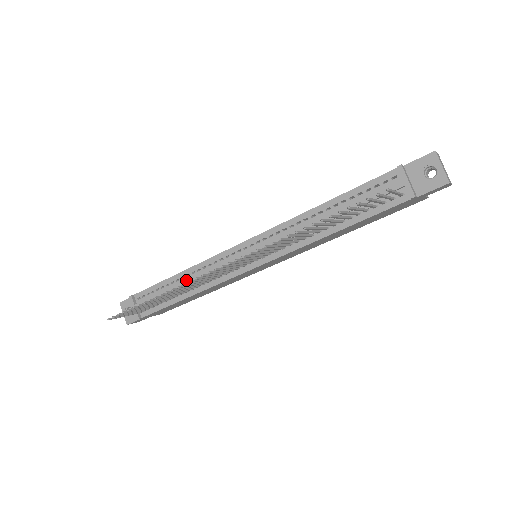
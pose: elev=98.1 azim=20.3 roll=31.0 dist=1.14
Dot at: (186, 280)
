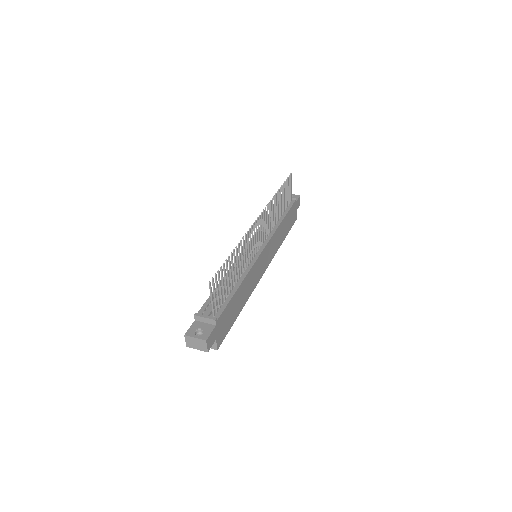
Dot at: occluded
